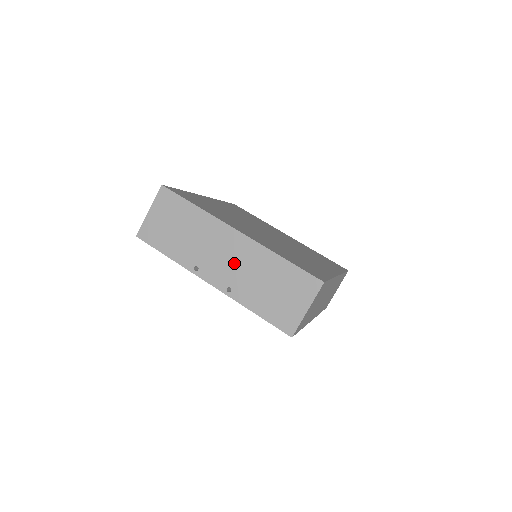
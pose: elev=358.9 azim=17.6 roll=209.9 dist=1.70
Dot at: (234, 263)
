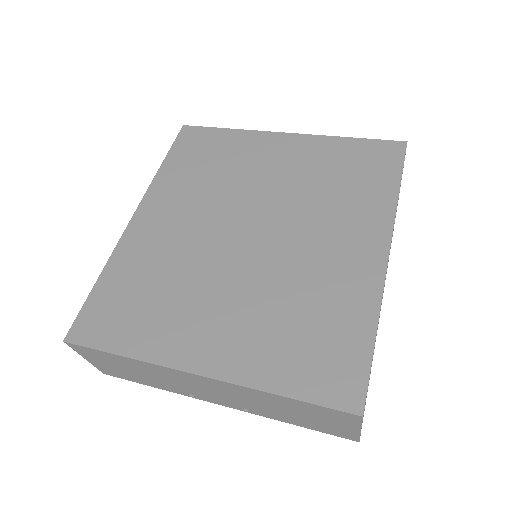
Dot at: (226, 395)
